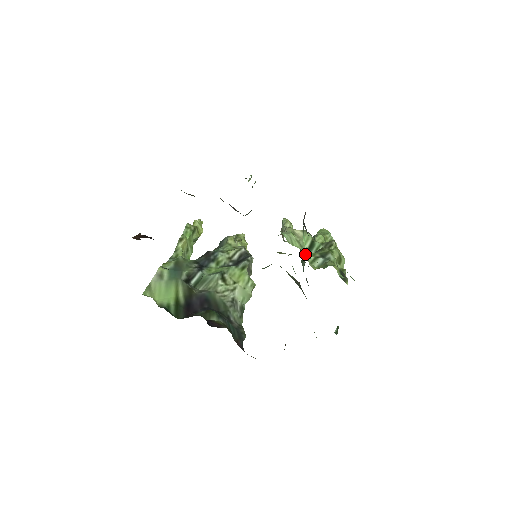
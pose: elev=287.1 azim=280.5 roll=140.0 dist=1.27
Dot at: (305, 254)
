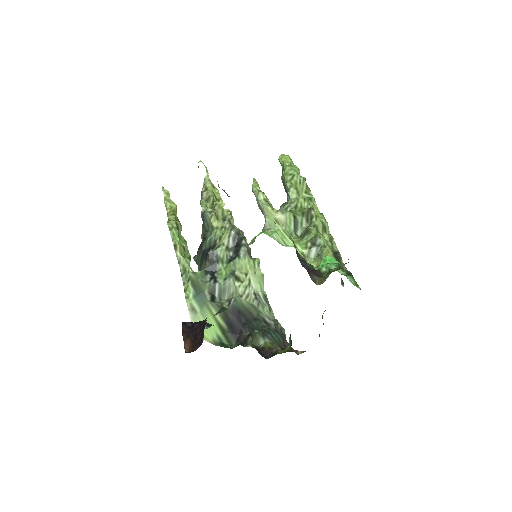
Dot at: occluded
